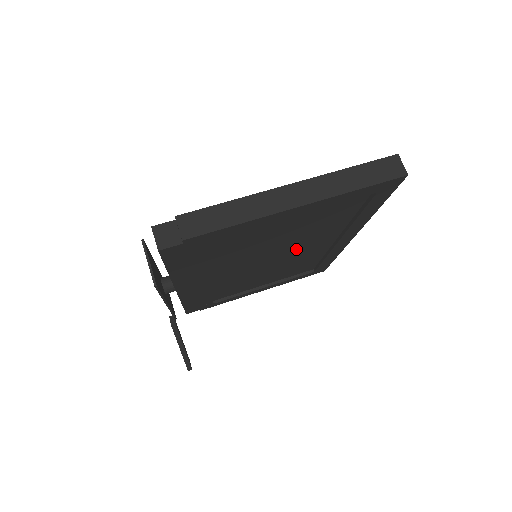
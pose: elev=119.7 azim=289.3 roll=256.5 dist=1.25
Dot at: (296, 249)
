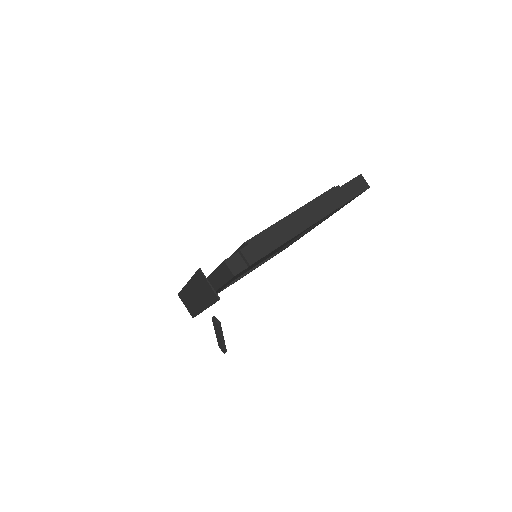
Dot at: occluded
